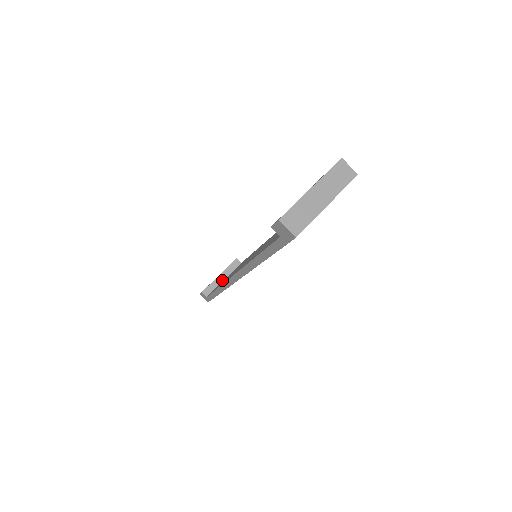
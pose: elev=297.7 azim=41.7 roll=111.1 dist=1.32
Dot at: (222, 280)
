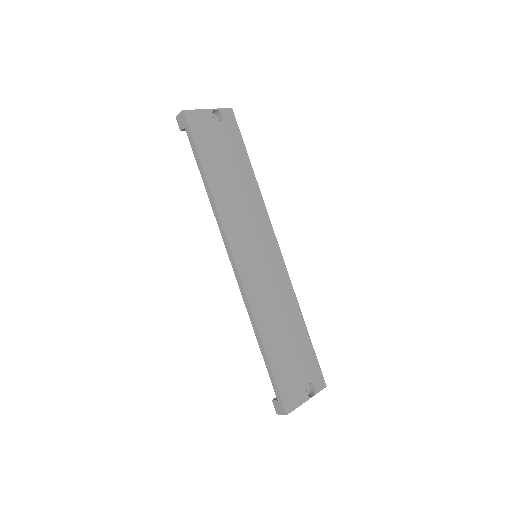
Dot at: occluded
